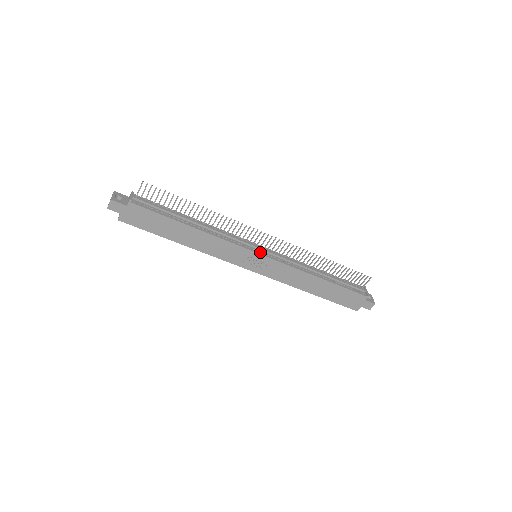
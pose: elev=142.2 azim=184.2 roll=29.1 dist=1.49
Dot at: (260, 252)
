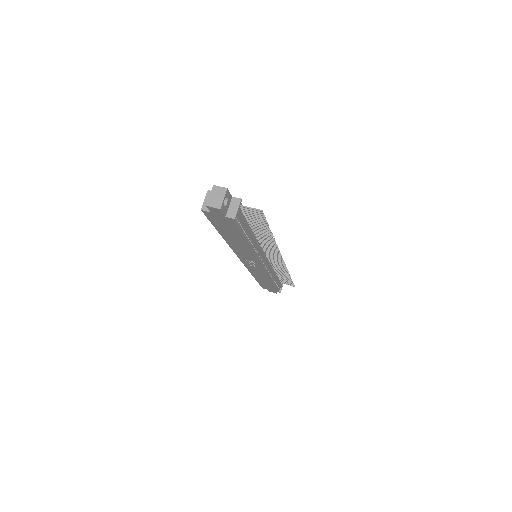
Dot at: (263, 263)
